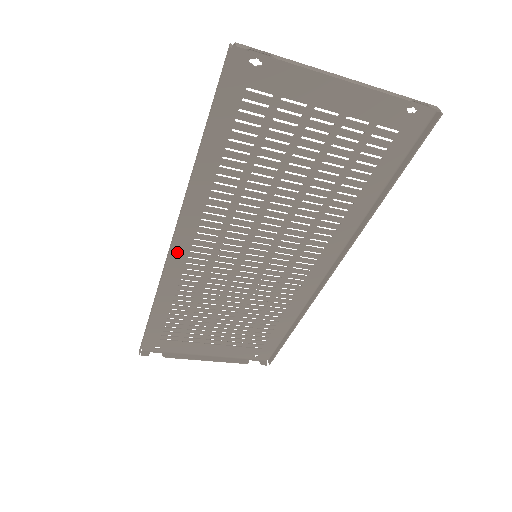
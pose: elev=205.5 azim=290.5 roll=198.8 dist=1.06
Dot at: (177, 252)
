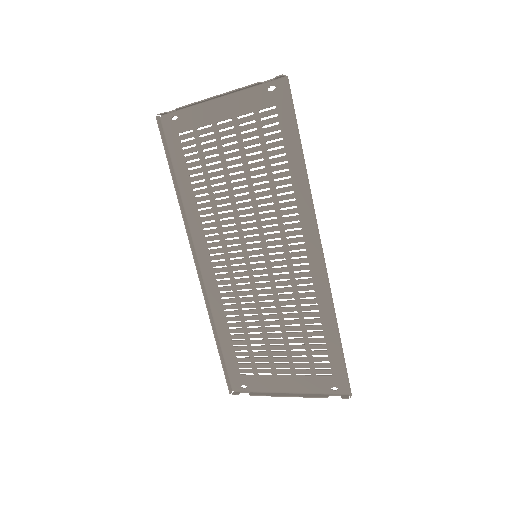
Dot at: (206, 271)
